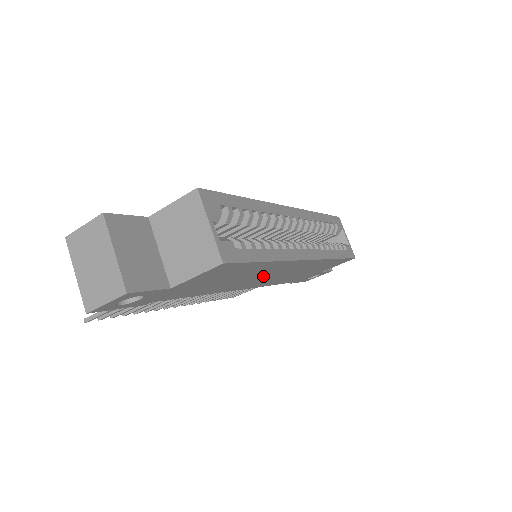
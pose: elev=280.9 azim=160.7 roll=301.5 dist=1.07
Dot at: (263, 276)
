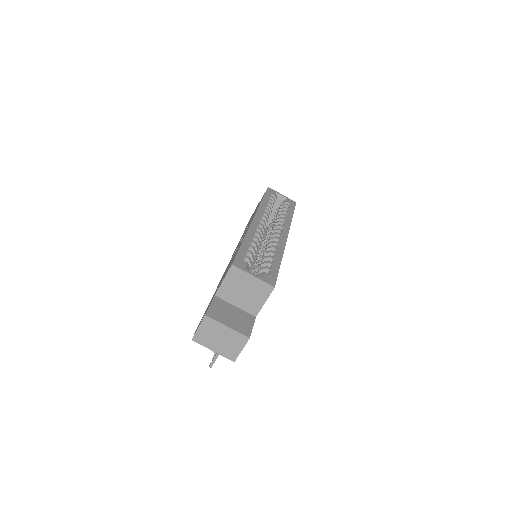
Dot at: occluded
